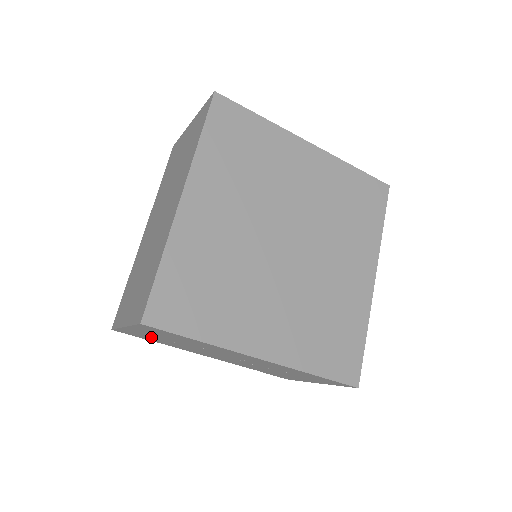
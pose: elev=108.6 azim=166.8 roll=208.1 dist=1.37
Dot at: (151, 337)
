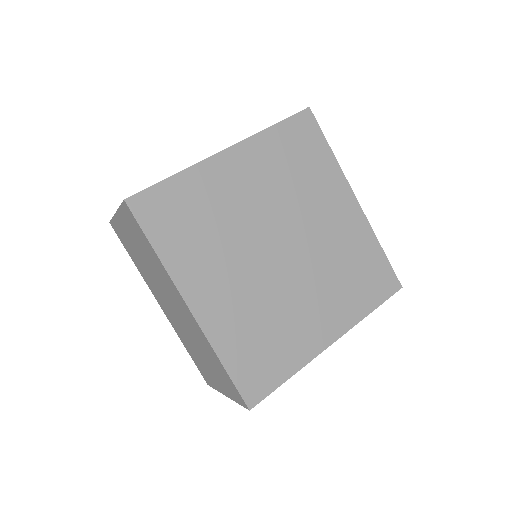
Dot at: occluded
